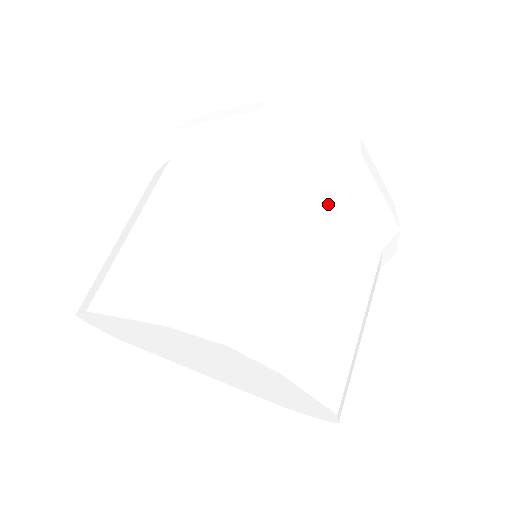
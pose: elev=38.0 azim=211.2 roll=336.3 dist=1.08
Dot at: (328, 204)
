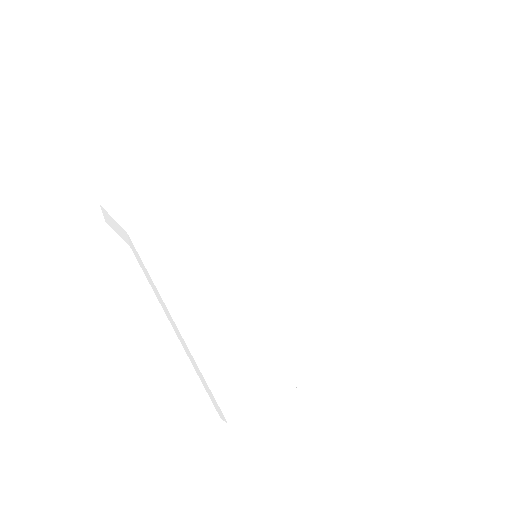
Dot at: occluded
